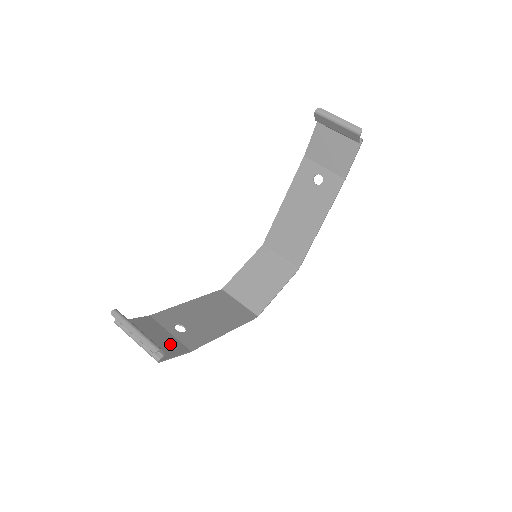
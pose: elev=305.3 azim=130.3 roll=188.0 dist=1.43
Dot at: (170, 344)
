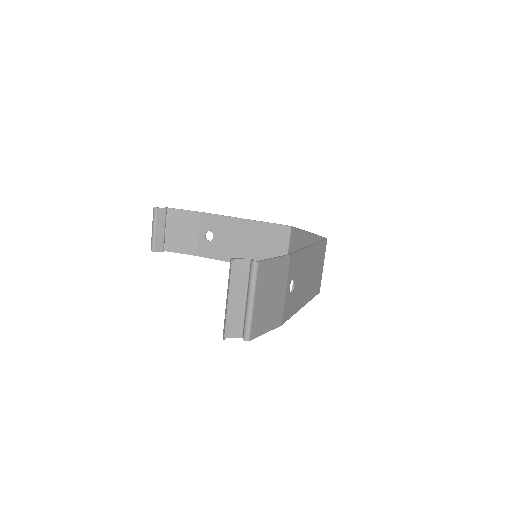
Dot at: (187, 243)
